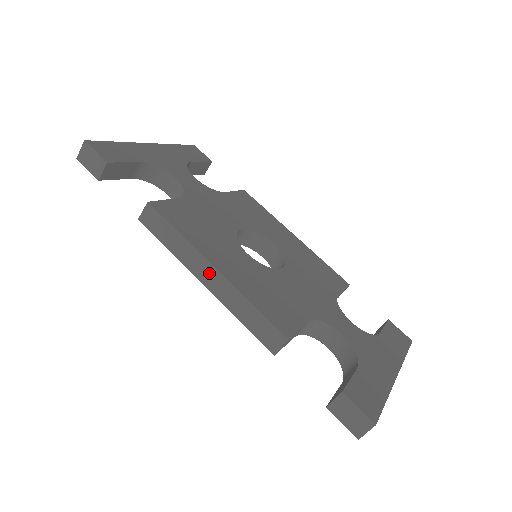
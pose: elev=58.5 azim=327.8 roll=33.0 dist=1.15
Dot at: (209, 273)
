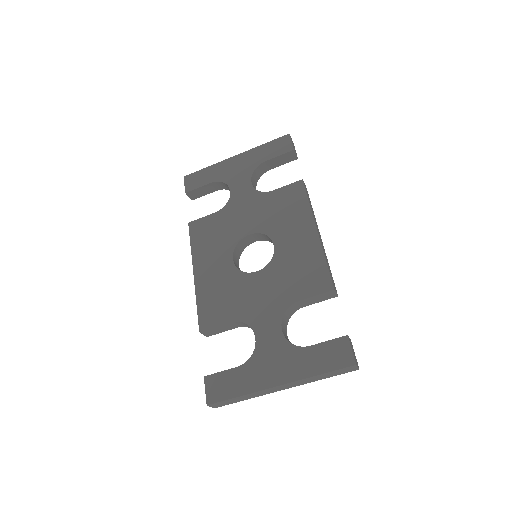
Dot at: occluded
